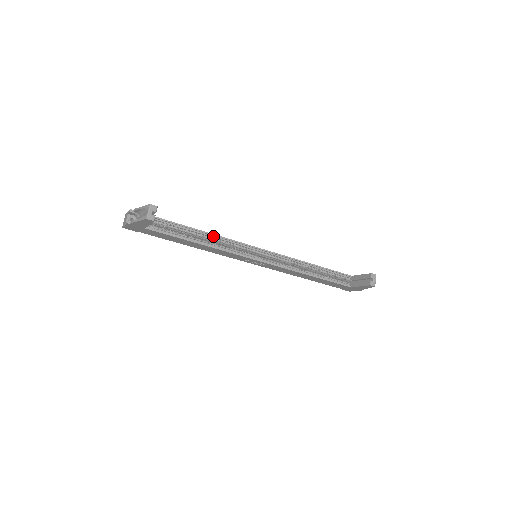
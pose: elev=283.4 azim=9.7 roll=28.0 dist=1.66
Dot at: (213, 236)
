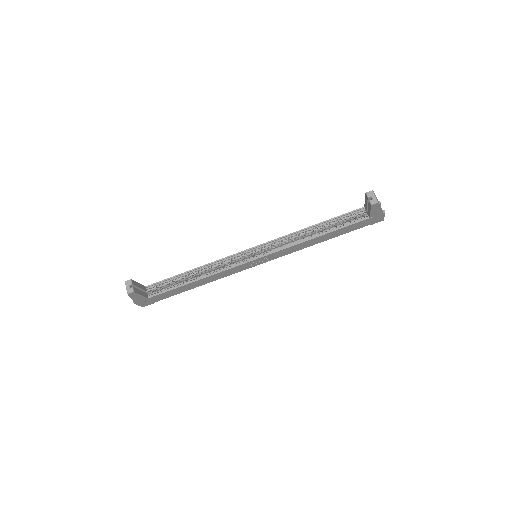
Dot at: (205, 267)
